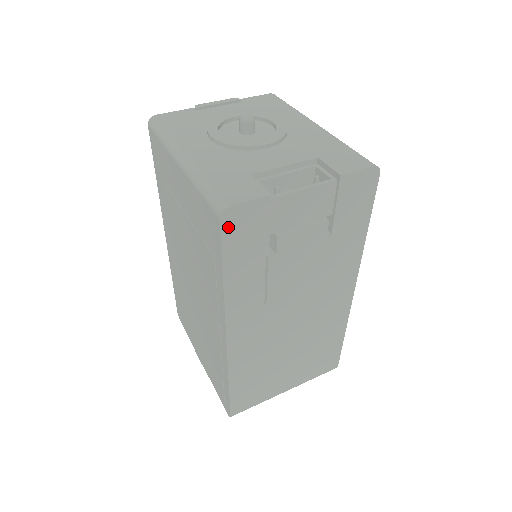
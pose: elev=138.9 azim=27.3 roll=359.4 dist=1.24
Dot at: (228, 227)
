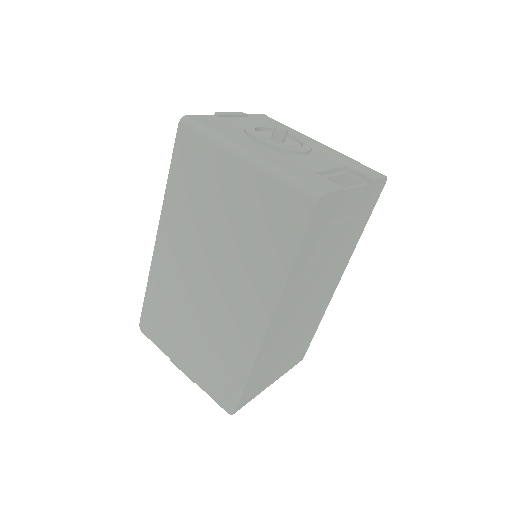
Dot at: (316, 212)
